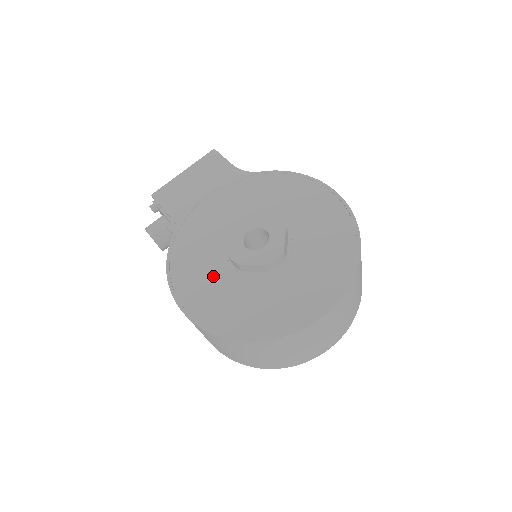
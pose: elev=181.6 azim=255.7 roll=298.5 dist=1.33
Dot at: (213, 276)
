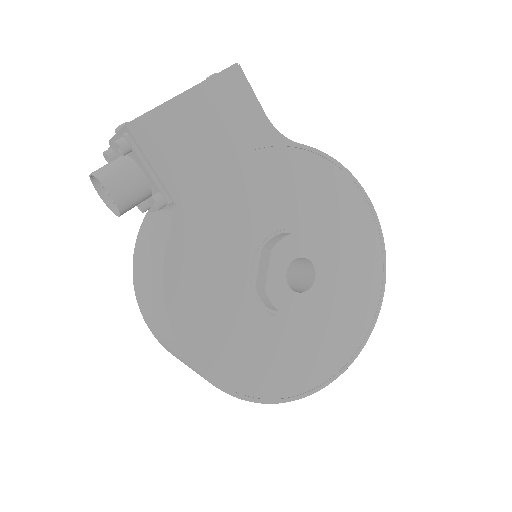
Dot at: (232, 310)
